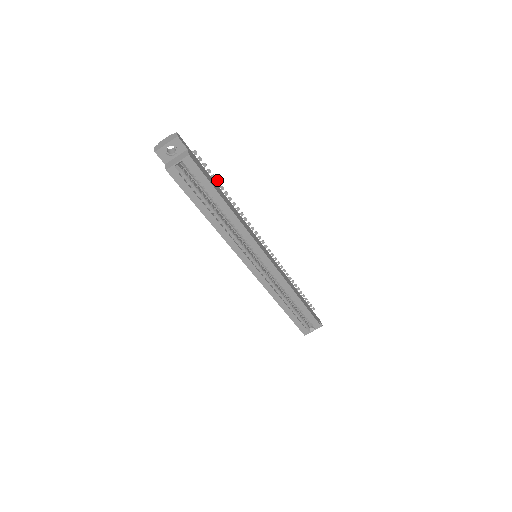
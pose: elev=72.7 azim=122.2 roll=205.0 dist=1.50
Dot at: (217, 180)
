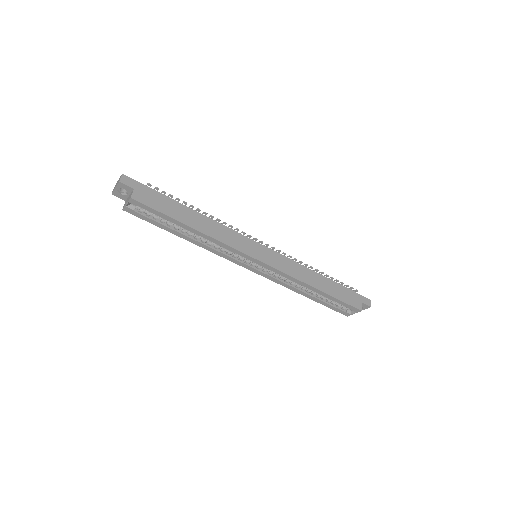
Dot at: (183, 201)
